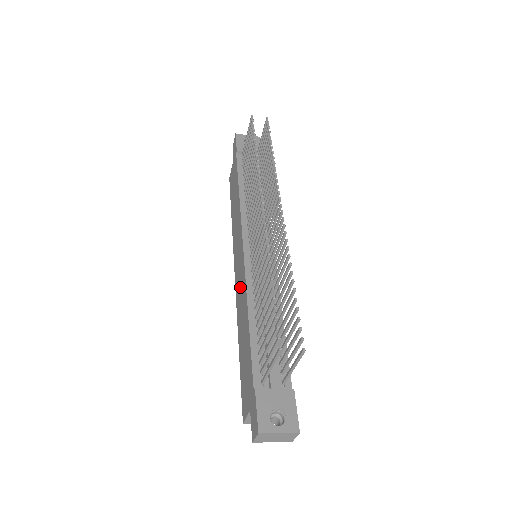
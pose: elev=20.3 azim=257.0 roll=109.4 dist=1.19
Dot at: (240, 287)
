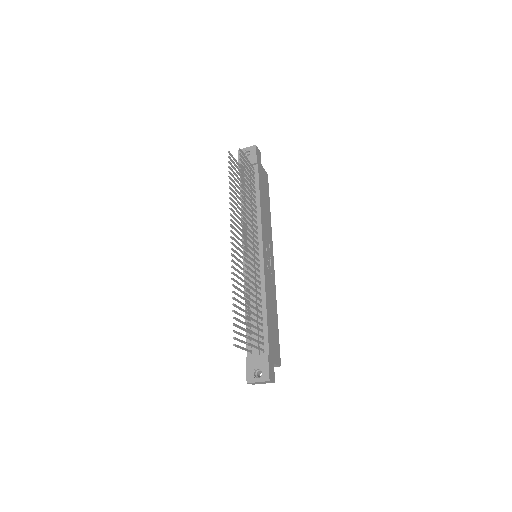
Dot at: occluded
